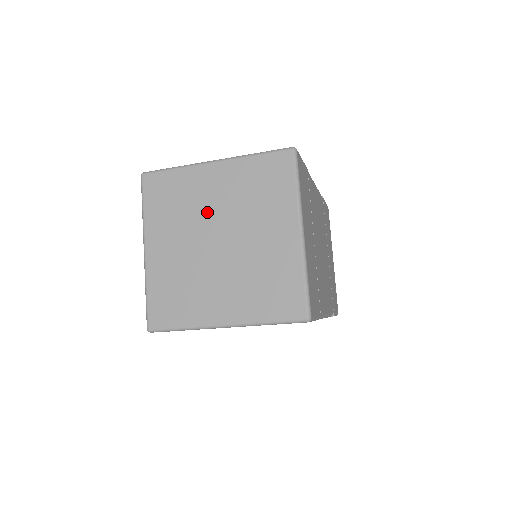
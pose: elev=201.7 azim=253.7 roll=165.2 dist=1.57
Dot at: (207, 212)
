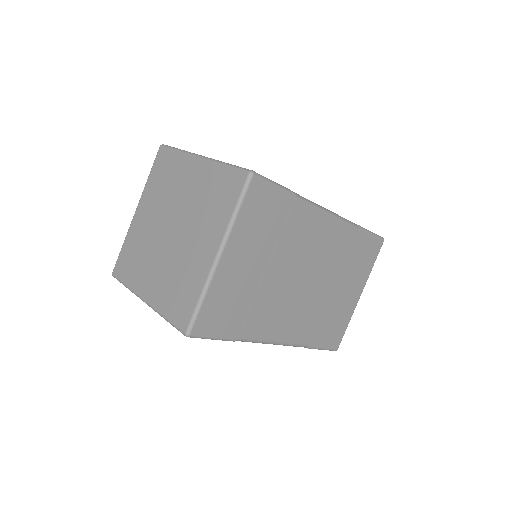
Dot at: (176, 200)
